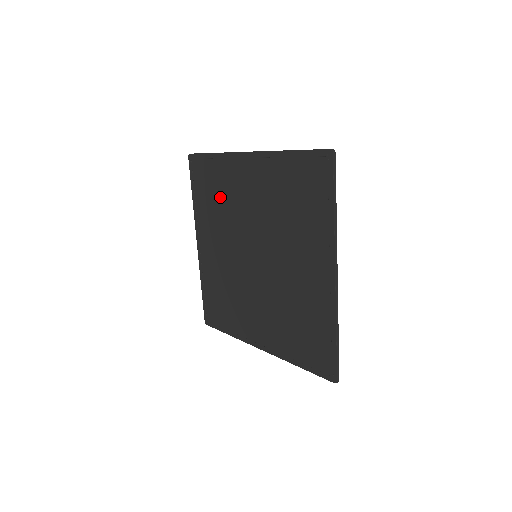
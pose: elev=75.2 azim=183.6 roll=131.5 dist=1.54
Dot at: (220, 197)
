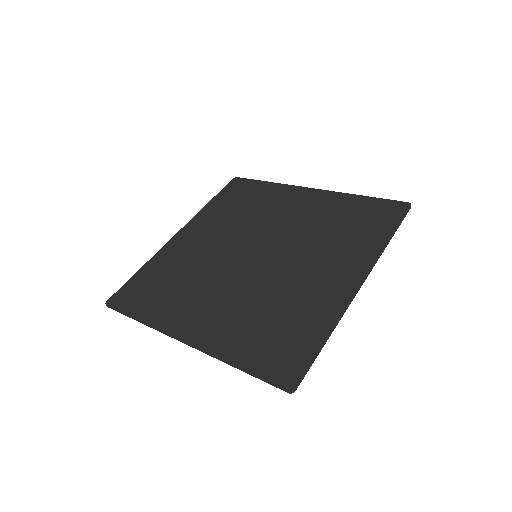
Dot at: (247, 208)
